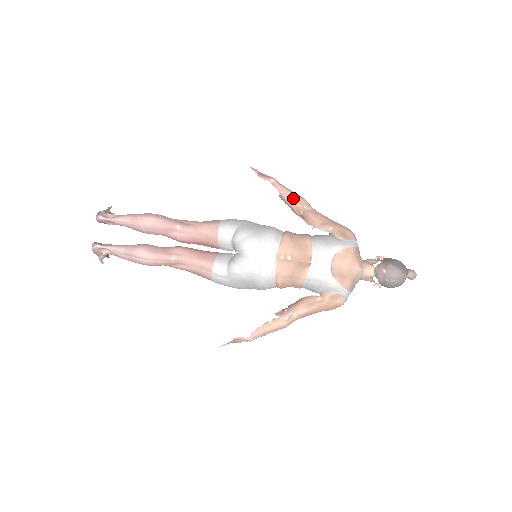
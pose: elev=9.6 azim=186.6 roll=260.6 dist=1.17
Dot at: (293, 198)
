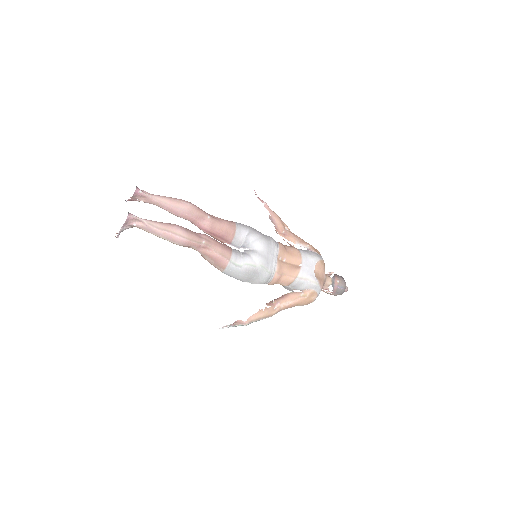
Dot at: (279, 220)
